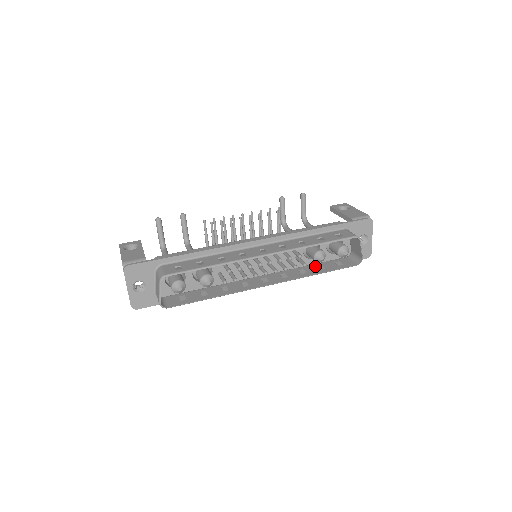
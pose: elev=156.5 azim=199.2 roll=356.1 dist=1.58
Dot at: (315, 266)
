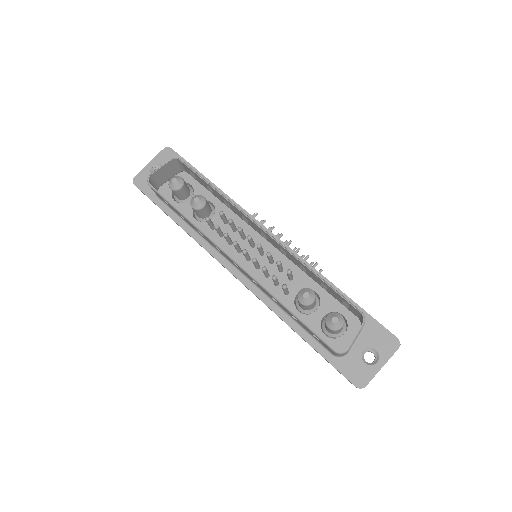
Dot at: occluded
